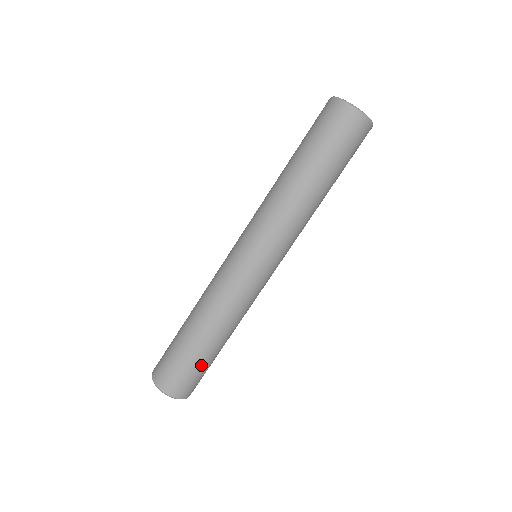
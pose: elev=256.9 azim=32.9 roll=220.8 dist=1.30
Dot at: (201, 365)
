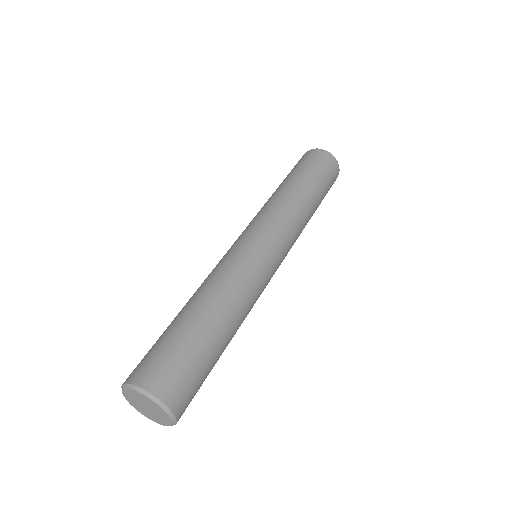
Dot at: (175, 337)
